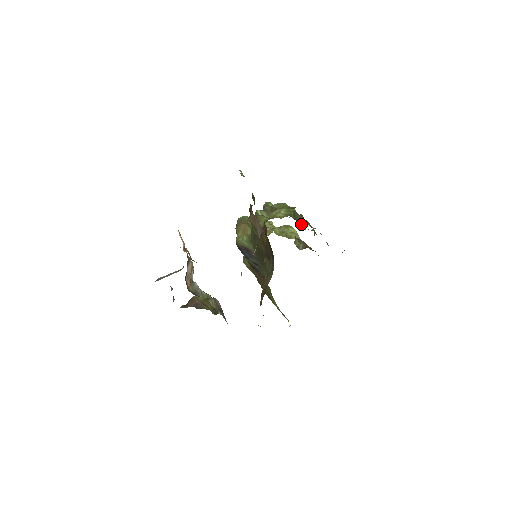
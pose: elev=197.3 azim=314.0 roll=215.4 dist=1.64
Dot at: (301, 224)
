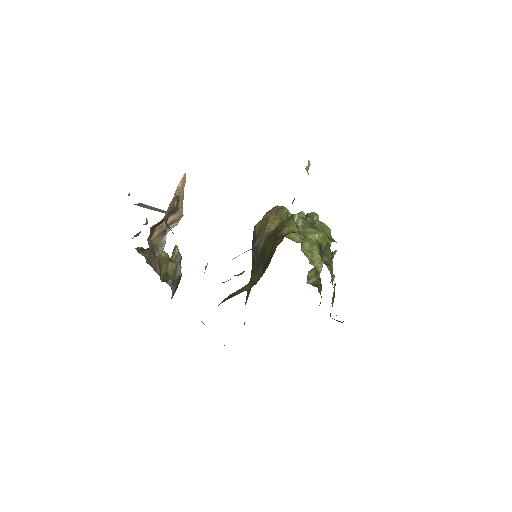
Dot at: occluded
